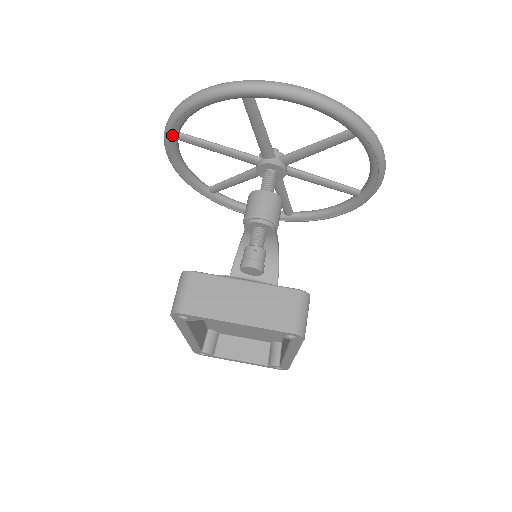
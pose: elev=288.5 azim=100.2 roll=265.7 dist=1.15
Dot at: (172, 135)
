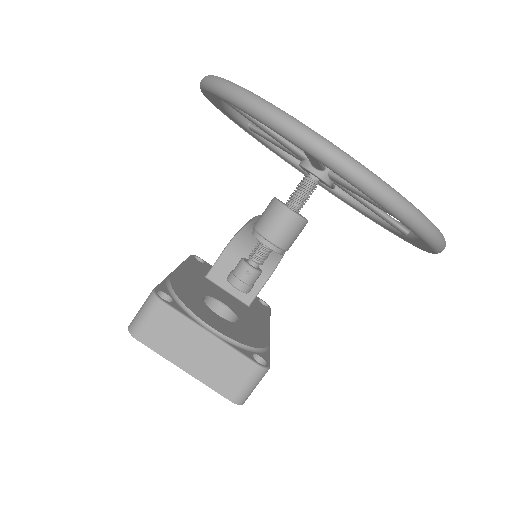
Dot at: (208, 93)
